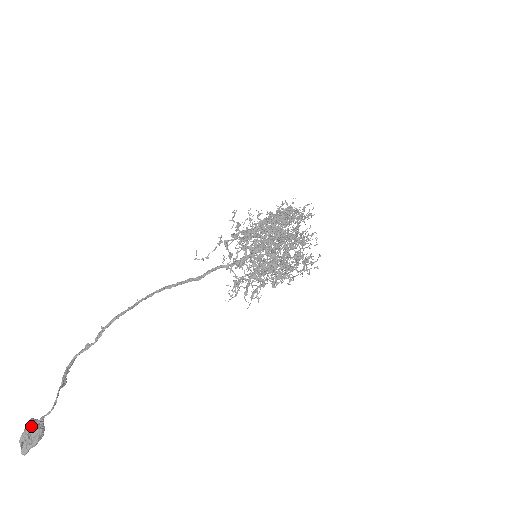
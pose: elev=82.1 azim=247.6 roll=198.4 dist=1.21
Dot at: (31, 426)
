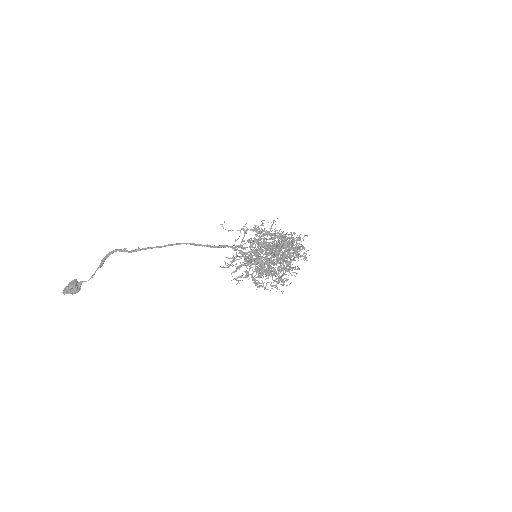
Dot at: (74, 286)
